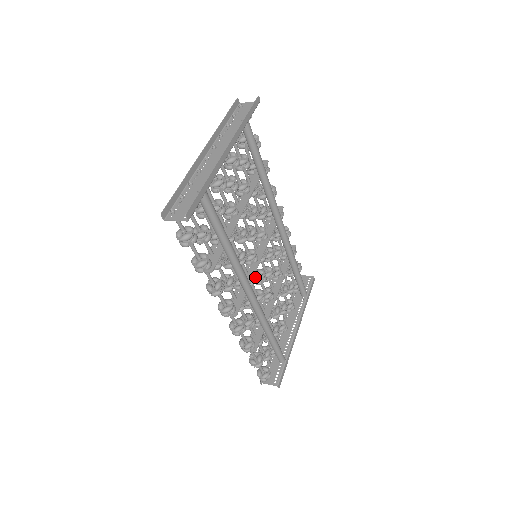
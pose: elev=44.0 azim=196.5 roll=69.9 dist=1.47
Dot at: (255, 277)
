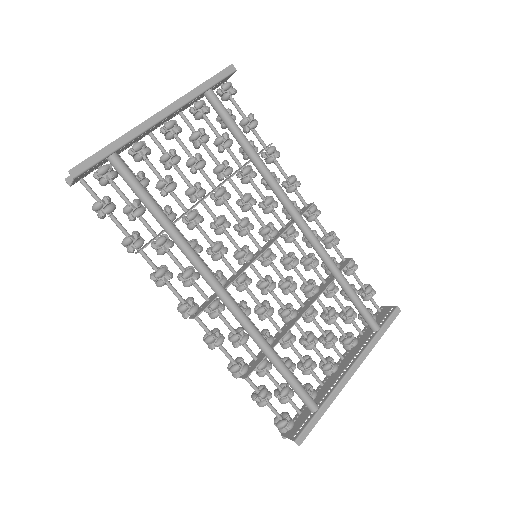
Dot at: (247, 280)
